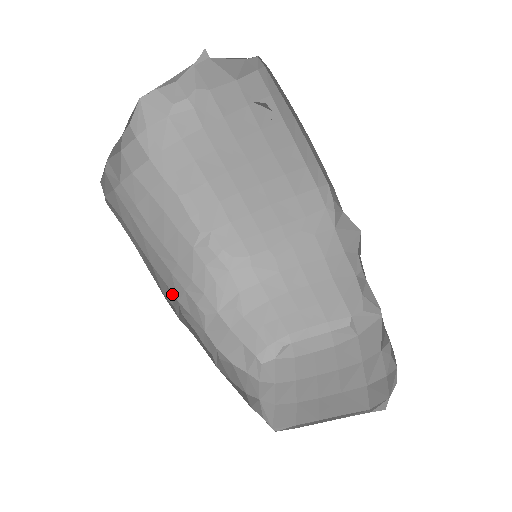
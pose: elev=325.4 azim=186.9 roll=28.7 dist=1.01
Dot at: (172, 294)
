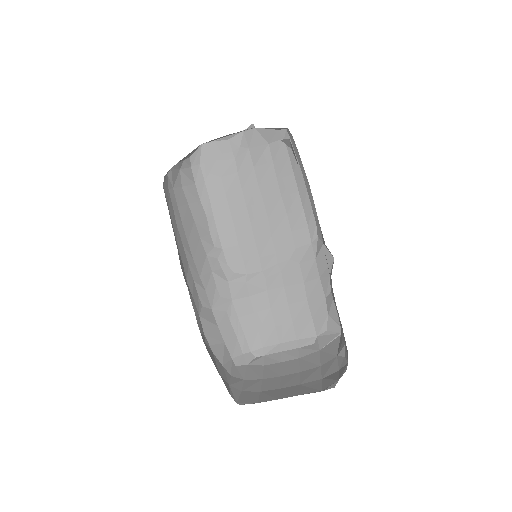
Dot at: (185, 274)
